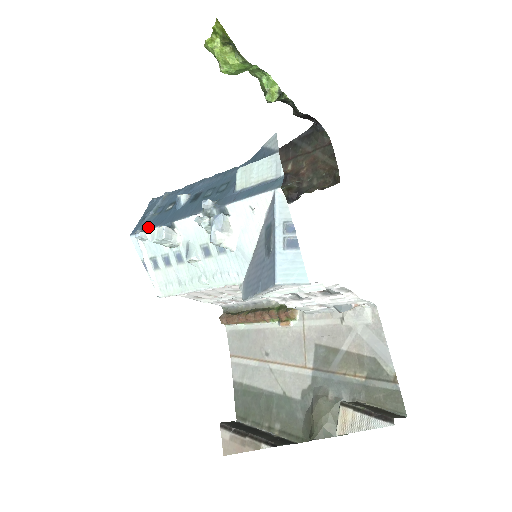
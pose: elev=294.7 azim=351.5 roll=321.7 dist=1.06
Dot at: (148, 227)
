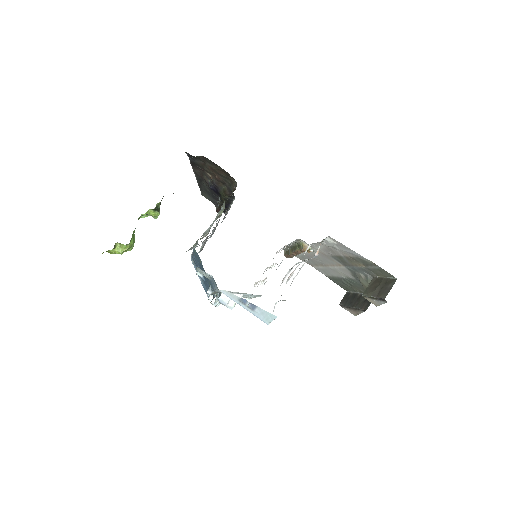
Dot at: occluded
